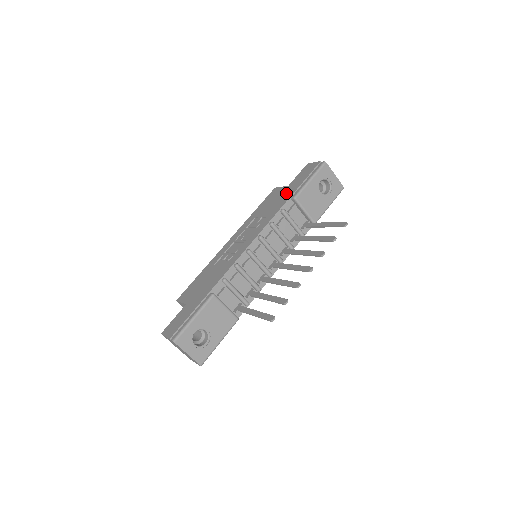
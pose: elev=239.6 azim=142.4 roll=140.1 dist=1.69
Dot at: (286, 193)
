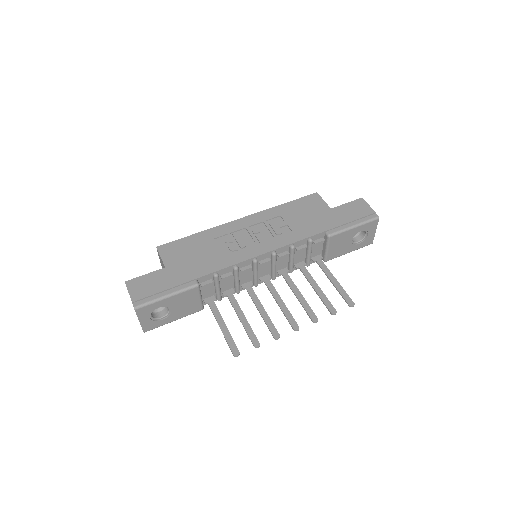
Dot at: (325, 219)
